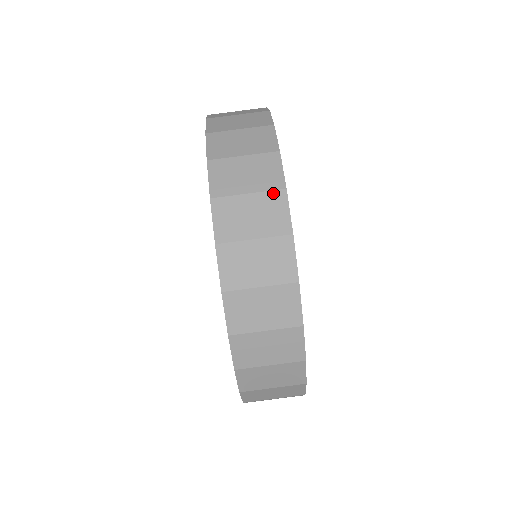
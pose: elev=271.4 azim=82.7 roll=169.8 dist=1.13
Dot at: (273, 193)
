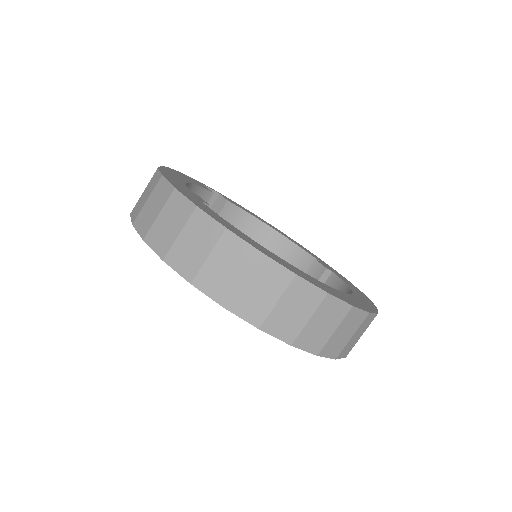
Dot at: (348, 316)
